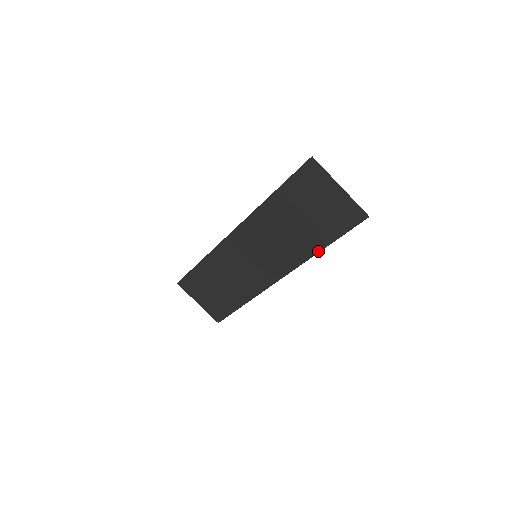
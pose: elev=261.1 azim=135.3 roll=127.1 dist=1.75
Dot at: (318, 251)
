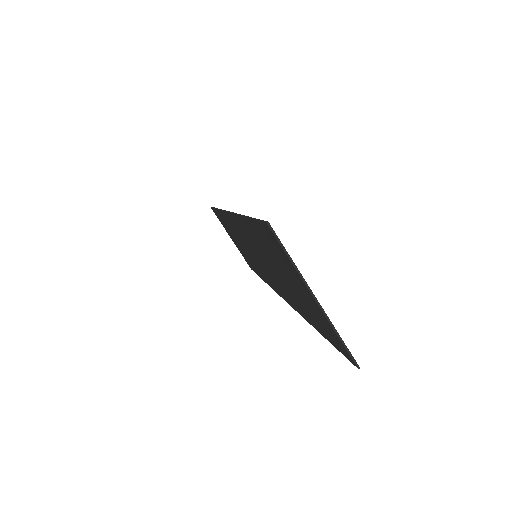
Dot at: (309, 322)
